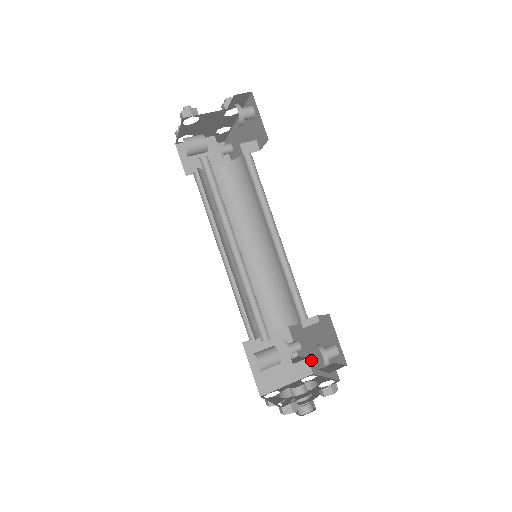
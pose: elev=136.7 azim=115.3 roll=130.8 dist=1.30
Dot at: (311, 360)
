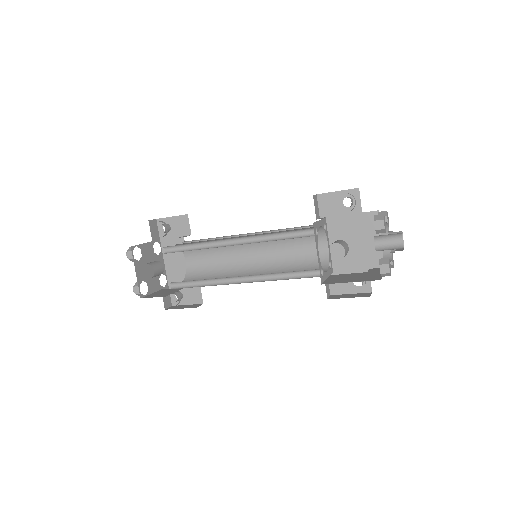
Dot at: (370, 261)
